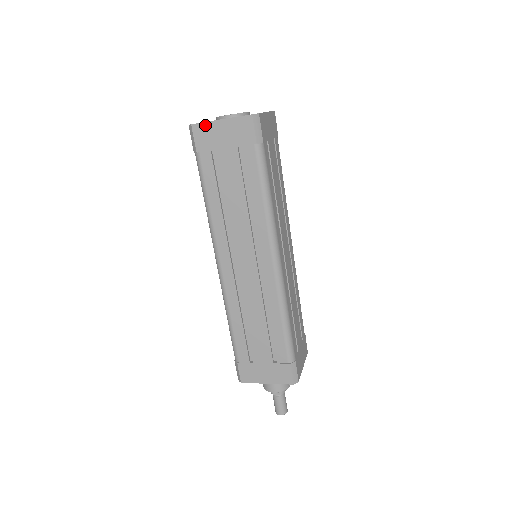
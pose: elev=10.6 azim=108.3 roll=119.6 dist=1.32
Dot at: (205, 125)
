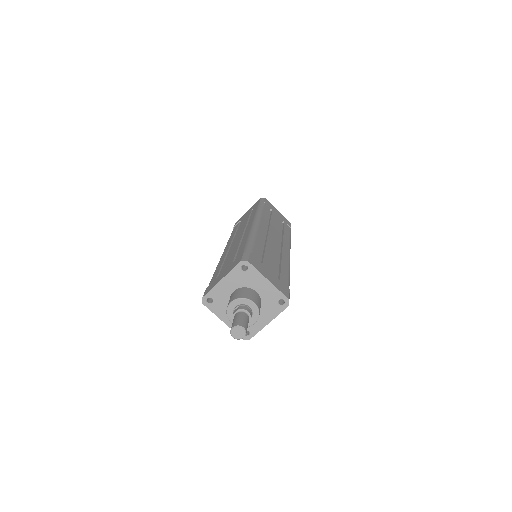
Dot at: occluded
